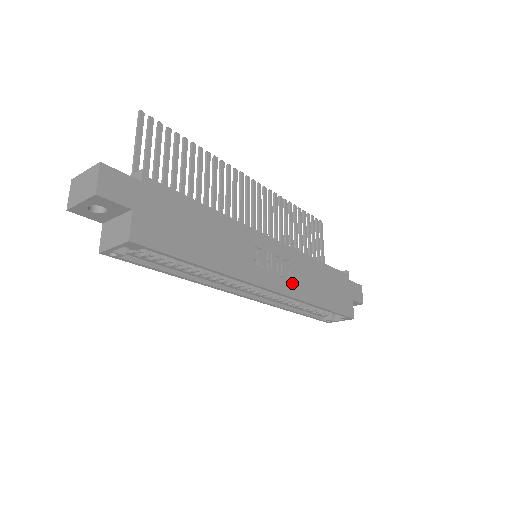
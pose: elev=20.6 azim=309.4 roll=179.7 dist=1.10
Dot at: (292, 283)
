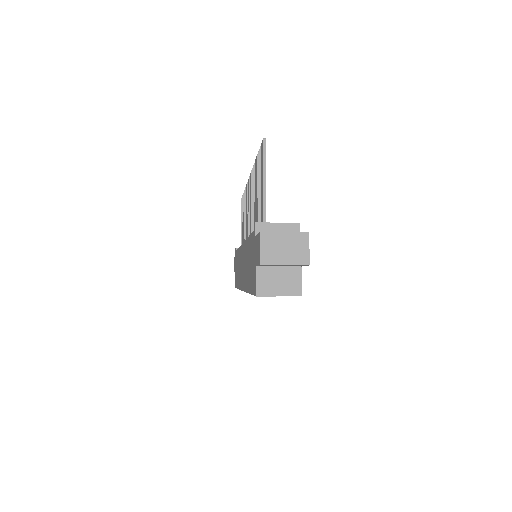
Dot at: occluded
